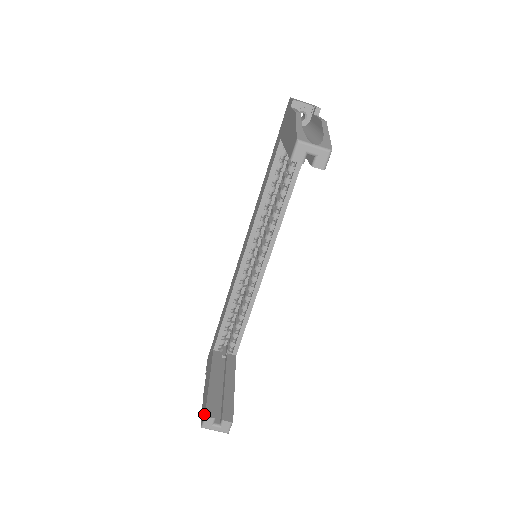
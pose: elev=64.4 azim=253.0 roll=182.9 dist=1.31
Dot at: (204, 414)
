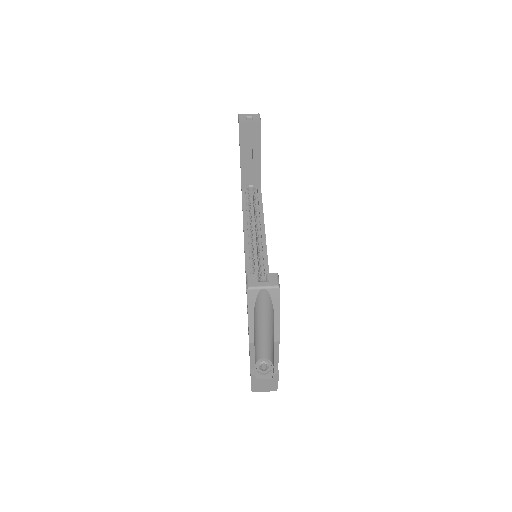
Dot at: (246, 282)
